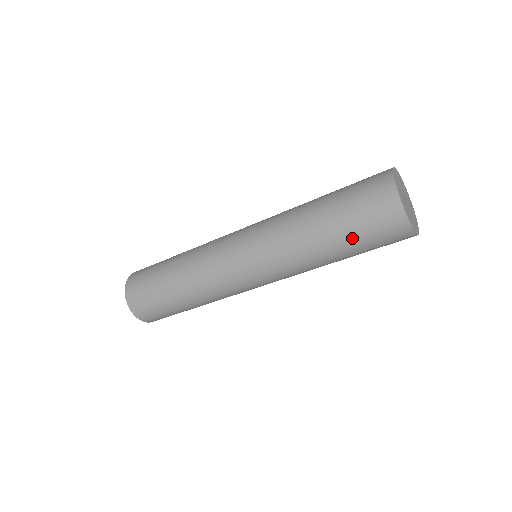
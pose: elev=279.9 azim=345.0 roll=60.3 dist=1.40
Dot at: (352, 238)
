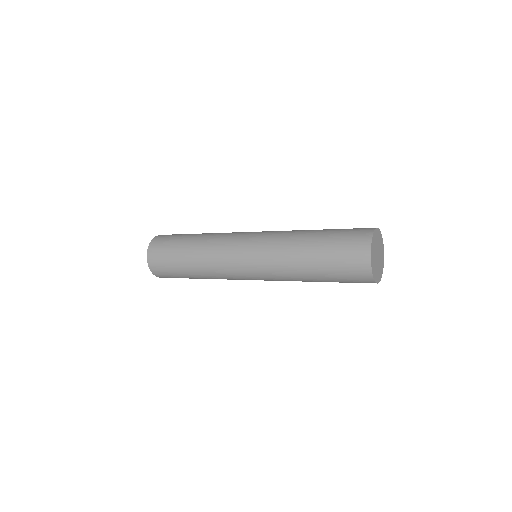
Dot at: occluded
